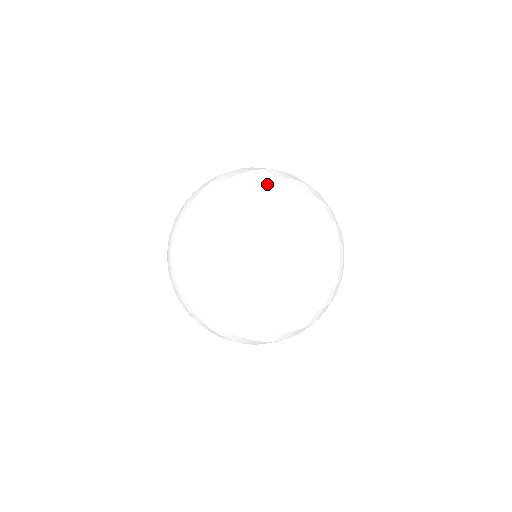
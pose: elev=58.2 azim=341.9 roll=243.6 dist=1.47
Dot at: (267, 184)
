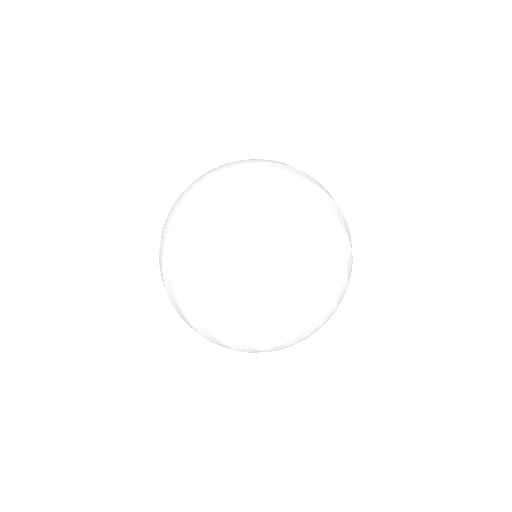
Dot at: (328, 199)
